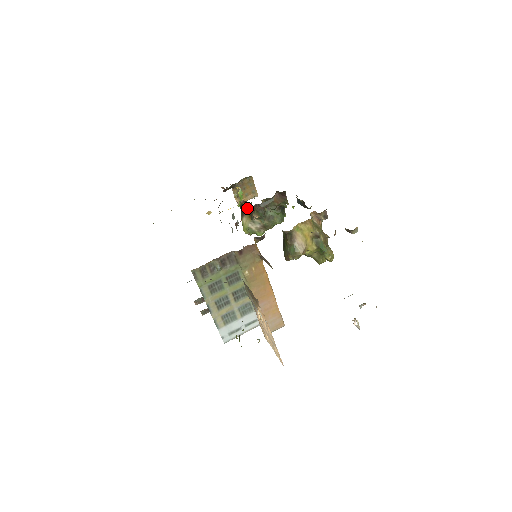
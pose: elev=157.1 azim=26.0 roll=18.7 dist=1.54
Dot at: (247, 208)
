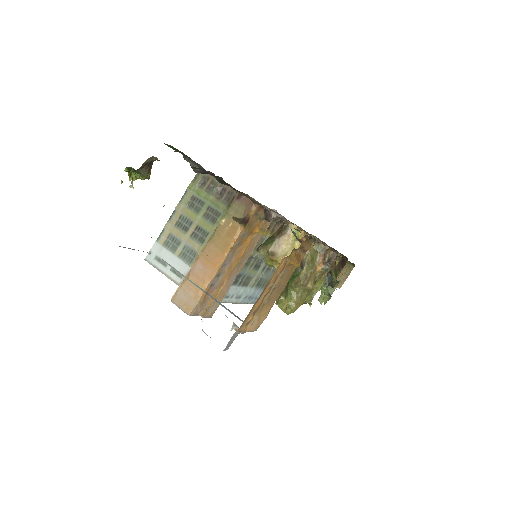
Dot at: occluded
